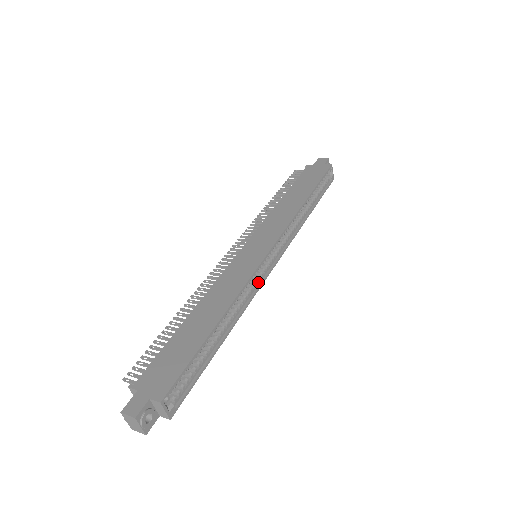
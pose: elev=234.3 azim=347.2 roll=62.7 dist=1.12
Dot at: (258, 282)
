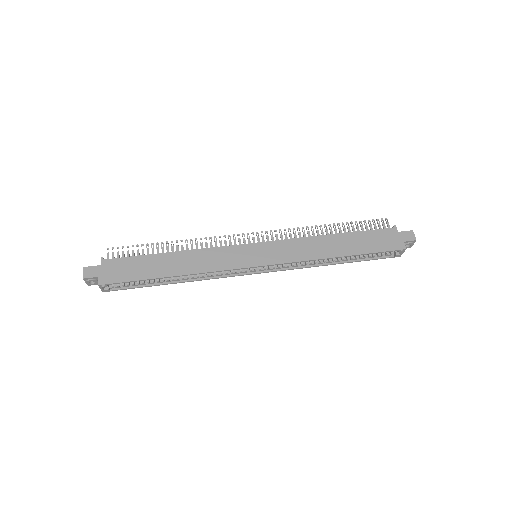
Dot at: (233, 273)
